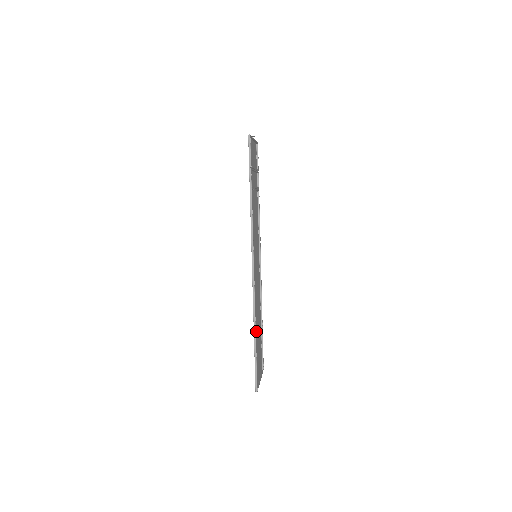
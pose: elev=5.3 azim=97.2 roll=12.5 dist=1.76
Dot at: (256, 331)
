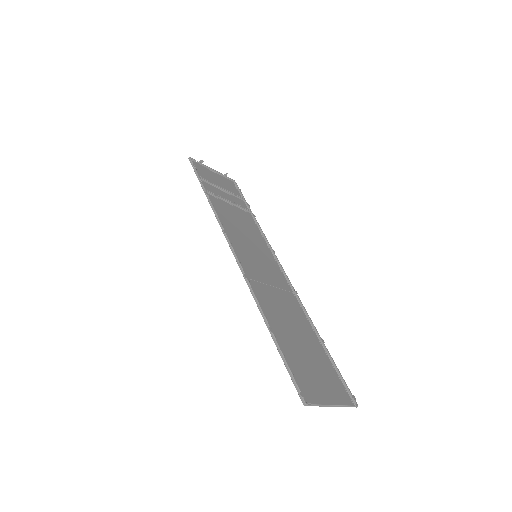
Dot at: (283, 330)
